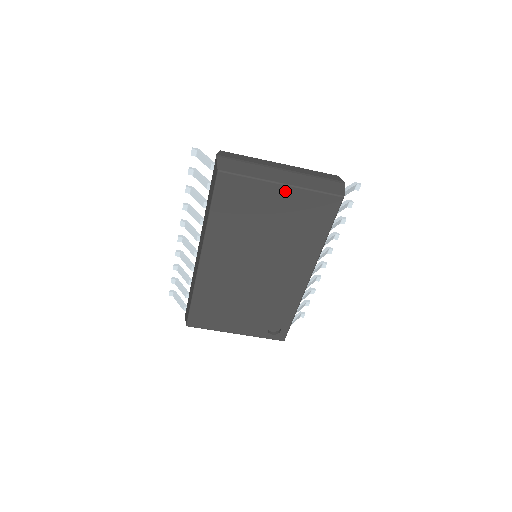
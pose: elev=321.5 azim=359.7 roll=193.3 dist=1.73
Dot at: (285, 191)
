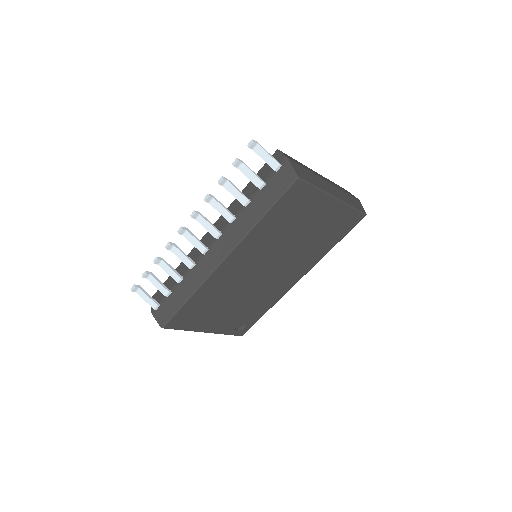
Dot at: (334, 204)
